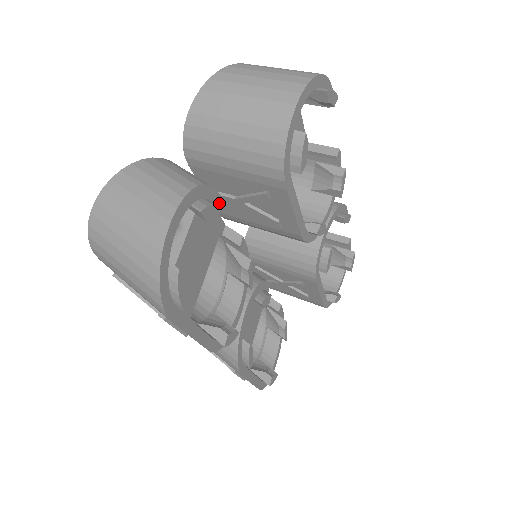
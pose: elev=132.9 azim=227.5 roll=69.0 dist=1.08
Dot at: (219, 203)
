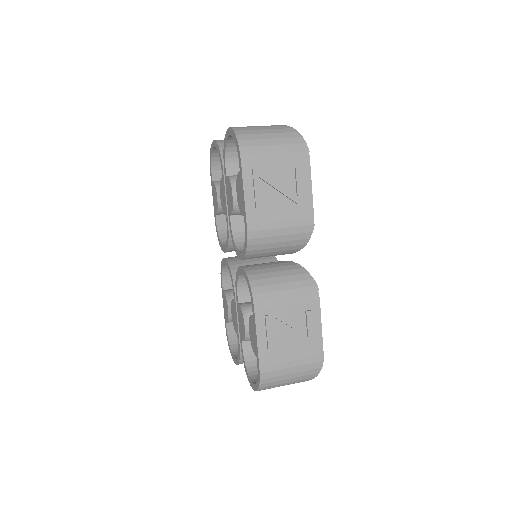
Dot at: occluded
